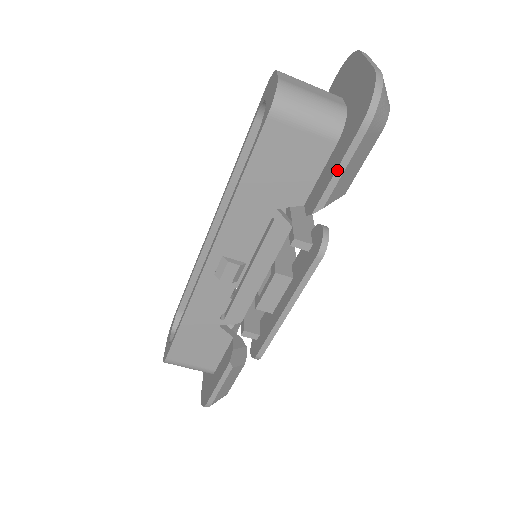
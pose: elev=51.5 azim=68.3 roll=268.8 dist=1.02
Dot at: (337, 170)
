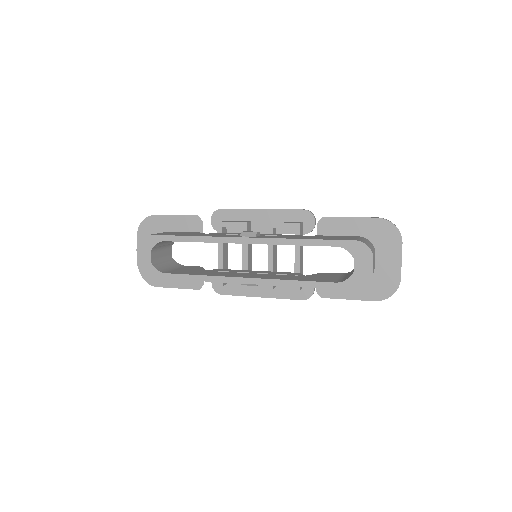
Dot at: occluded
